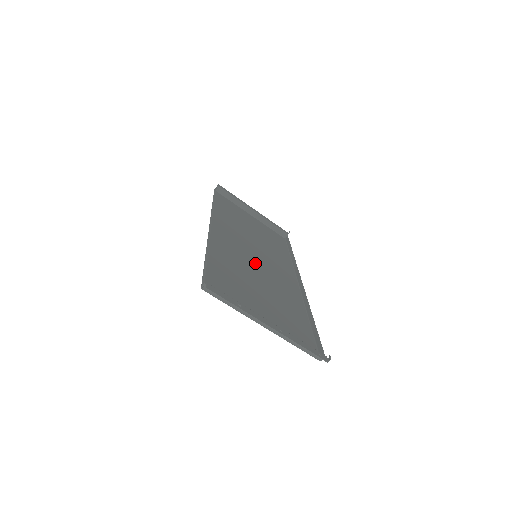
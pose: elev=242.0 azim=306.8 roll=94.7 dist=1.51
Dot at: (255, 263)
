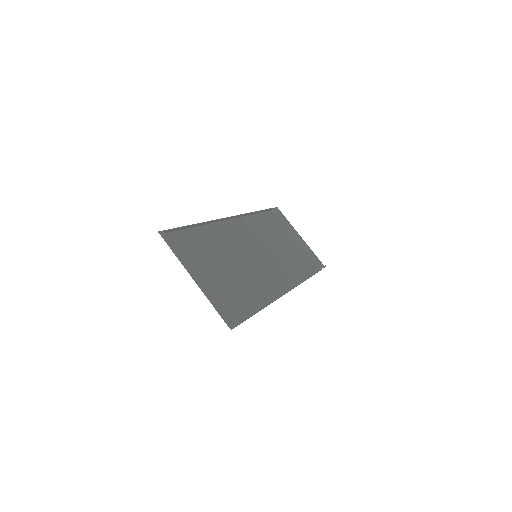
Dot at: (247, 258)
